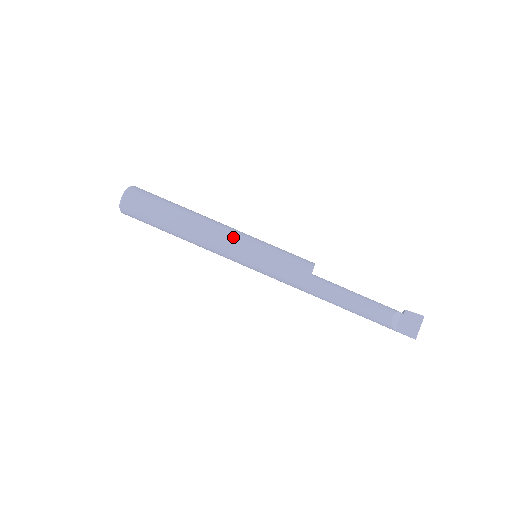
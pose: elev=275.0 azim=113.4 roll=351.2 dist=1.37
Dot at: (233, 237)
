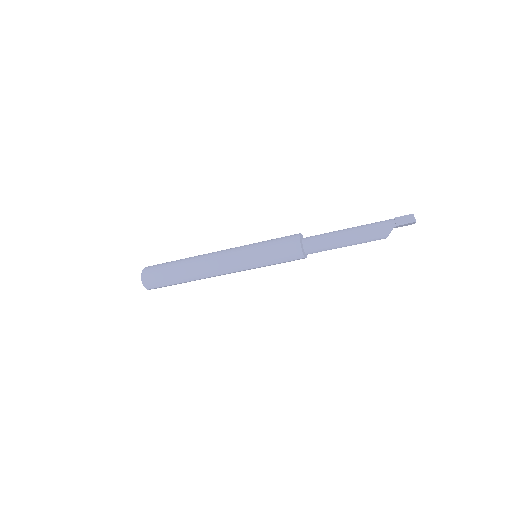
Dot at: occluded
